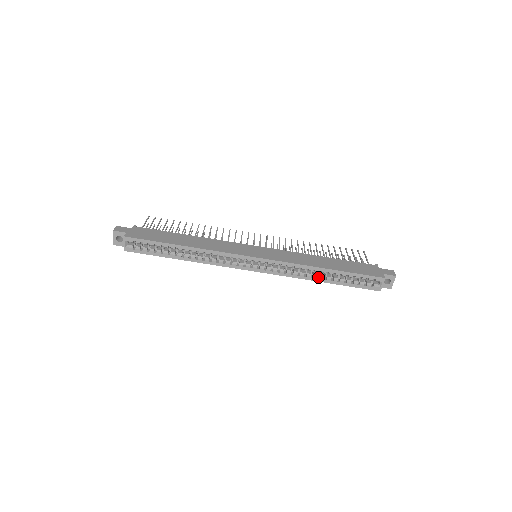
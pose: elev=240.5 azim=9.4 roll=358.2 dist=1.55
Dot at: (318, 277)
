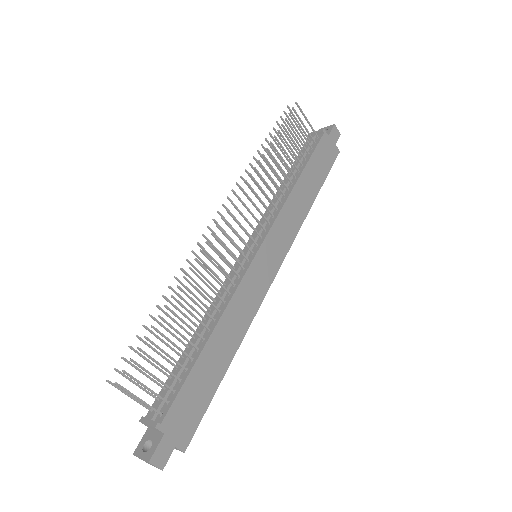
Dot at: occluded
